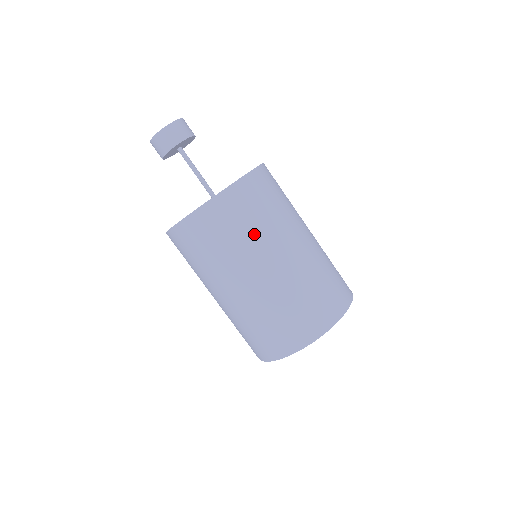
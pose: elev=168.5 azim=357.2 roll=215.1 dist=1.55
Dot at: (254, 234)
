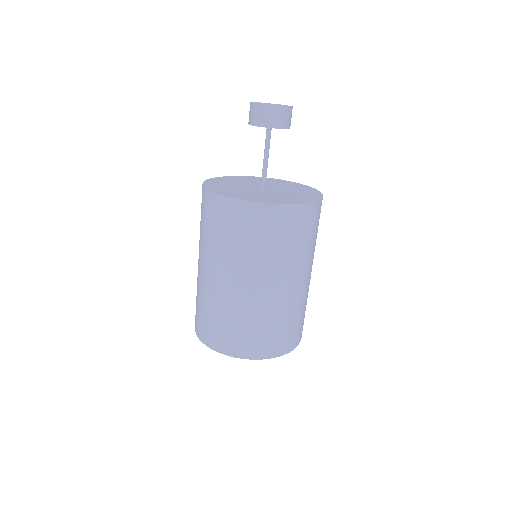
Dot at: (313, 246)
